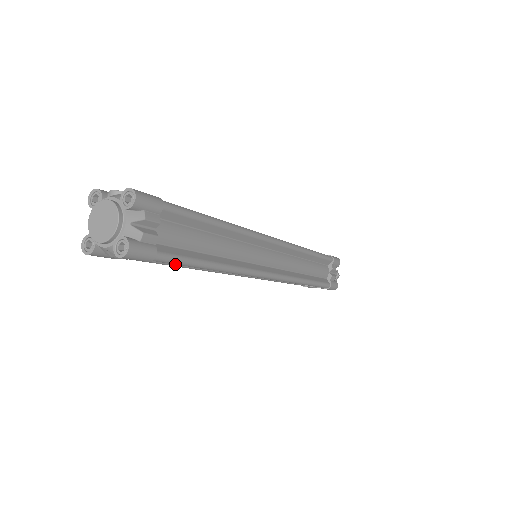
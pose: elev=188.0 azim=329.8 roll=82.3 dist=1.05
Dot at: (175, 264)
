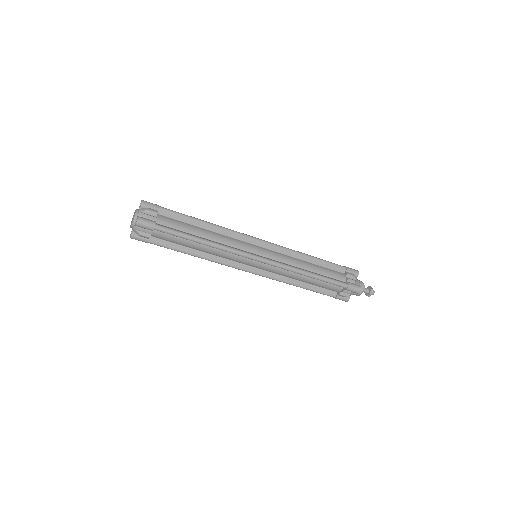
Dot at: (171, 234)
